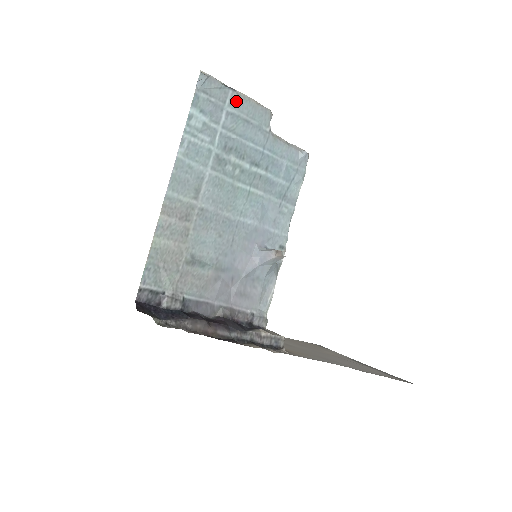
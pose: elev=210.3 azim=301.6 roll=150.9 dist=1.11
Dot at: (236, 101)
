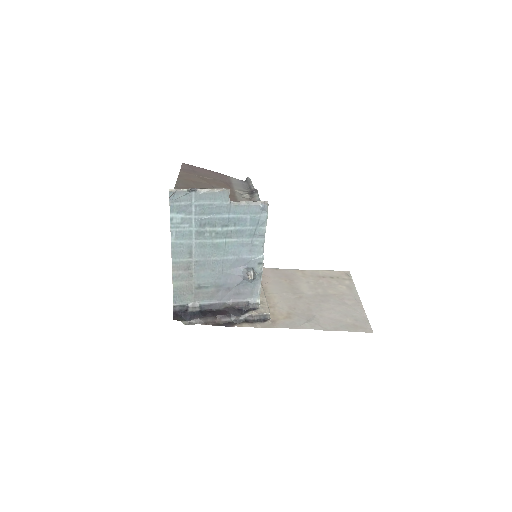
Dot at: (199, 197)
